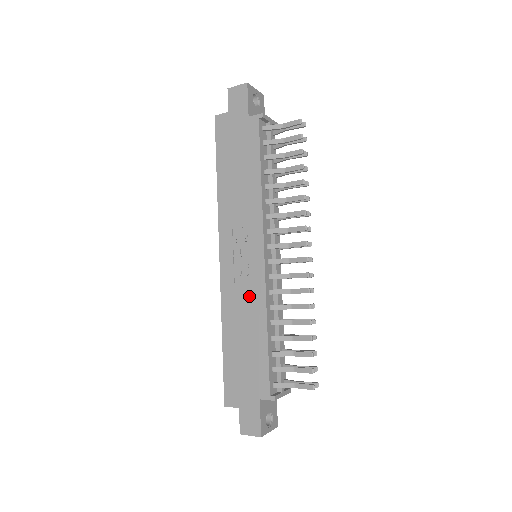
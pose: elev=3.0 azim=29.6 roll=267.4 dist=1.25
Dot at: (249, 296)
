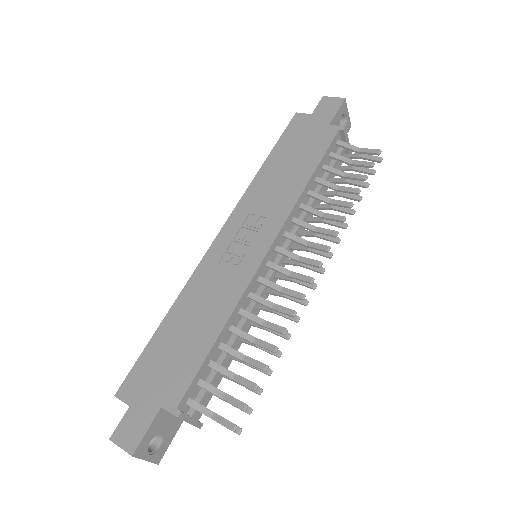
Dot at: (224, 286)
